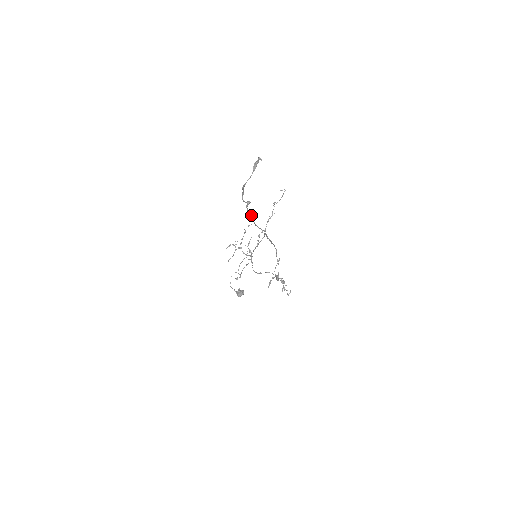
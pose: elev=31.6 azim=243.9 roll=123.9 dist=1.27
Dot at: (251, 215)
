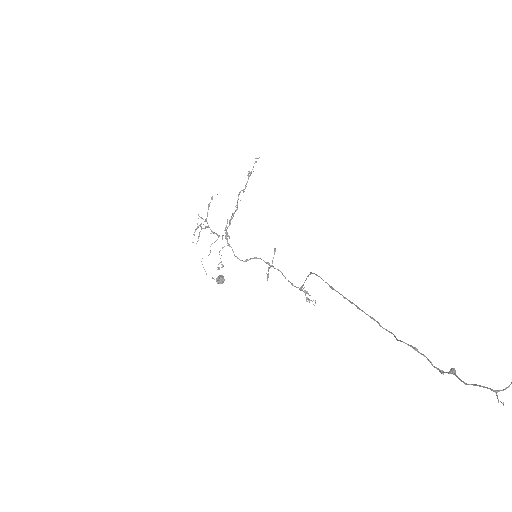
Dot at: occluded
